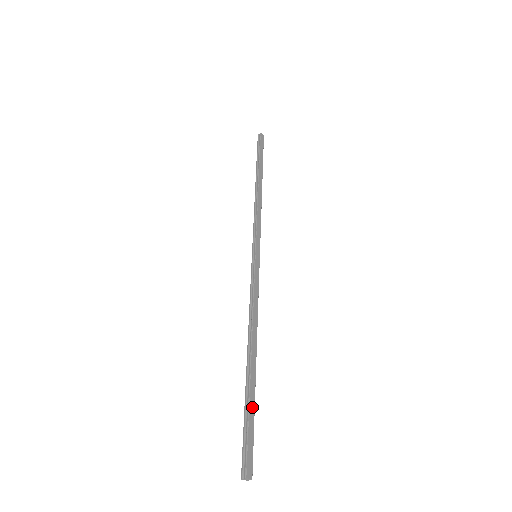
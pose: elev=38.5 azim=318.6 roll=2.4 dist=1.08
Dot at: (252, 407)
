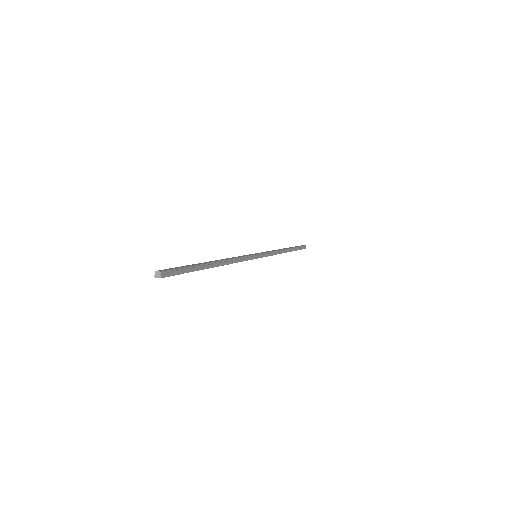
Dot at: (191, 266)
